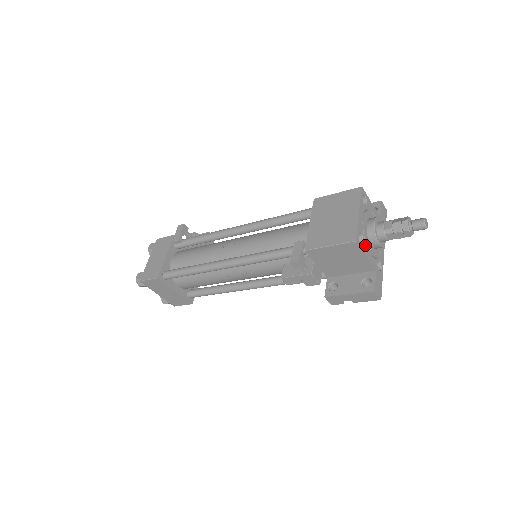
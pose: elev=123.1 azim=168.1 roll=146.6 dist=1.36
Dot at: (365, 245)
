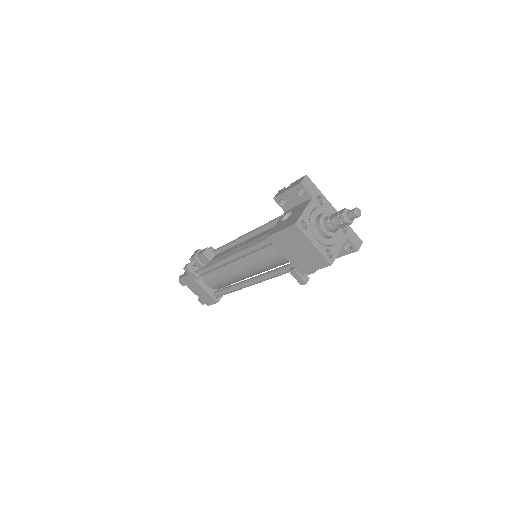
Dot at: (333, 248)
